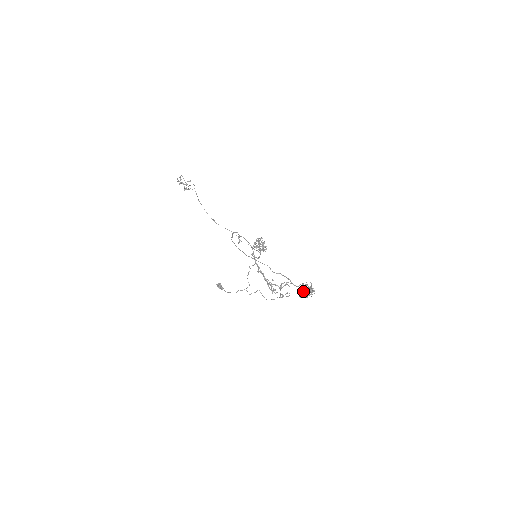
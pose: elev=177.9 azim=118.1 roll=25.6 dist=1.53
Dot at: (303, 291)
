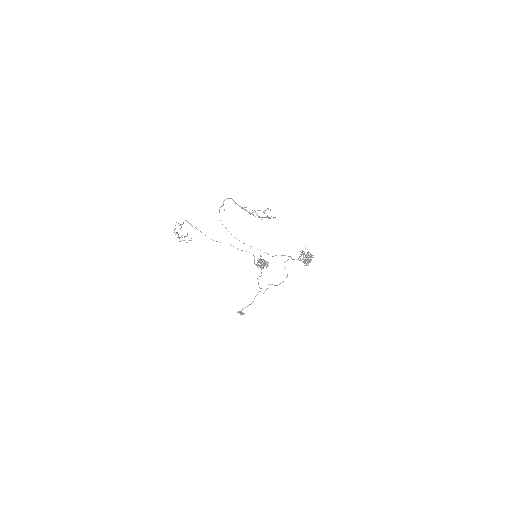
Dot at: (303, 259)
